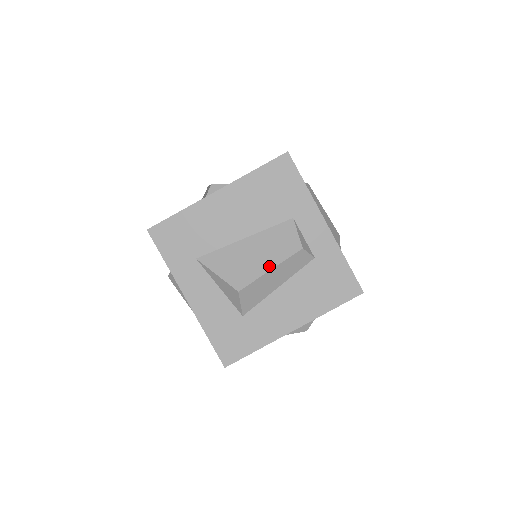
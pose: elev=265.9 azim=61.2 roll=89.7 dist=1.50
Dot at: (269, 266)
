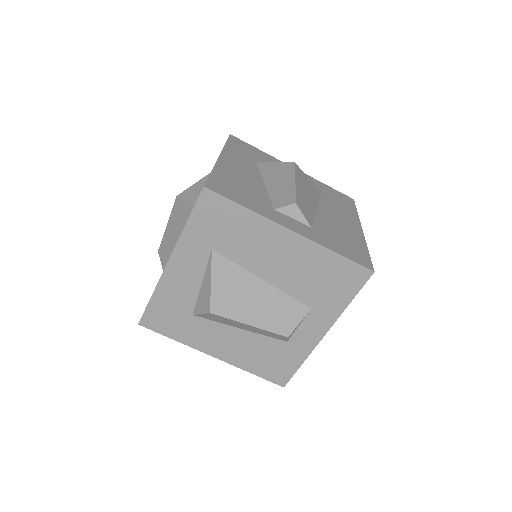
Dot at: (252, 322)
